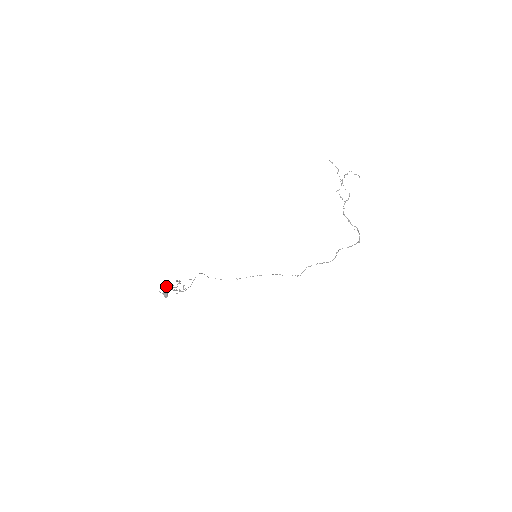
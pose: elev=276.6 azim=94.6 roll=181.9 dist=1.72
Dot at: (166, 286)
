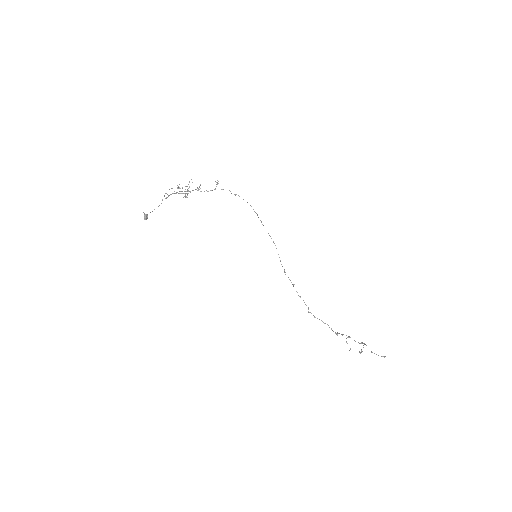
Dot at: (158, 206)
